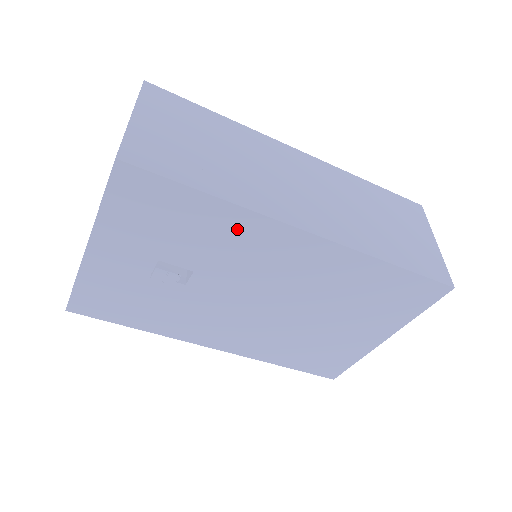
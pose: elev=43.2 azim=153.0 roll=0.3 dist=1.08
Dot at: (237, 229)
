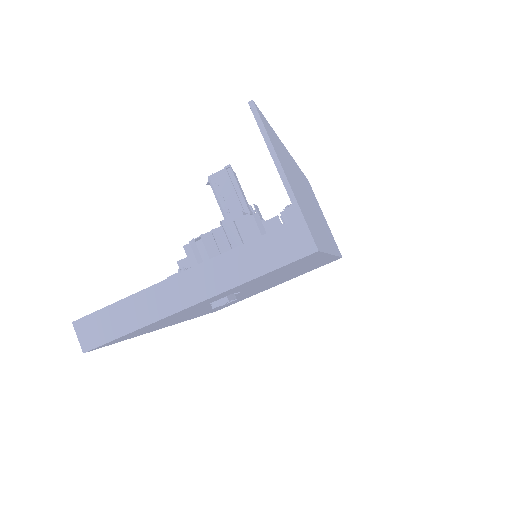
Dot at: (307, 264)
